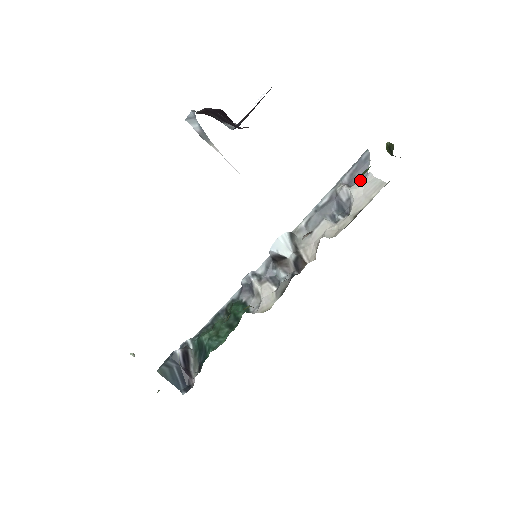
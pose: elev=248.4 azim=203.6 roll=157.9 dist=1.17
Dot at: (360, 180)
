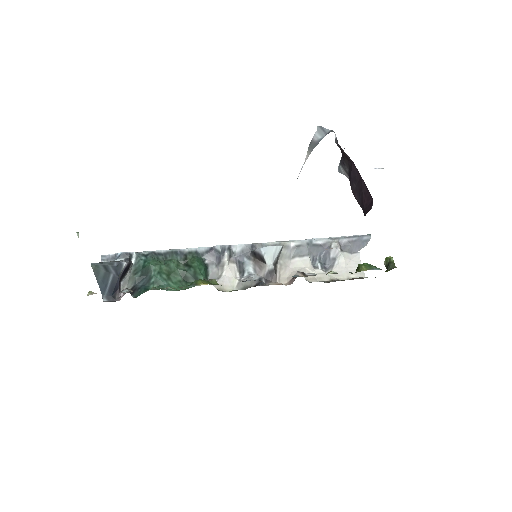
Dot at: (359, 267)
